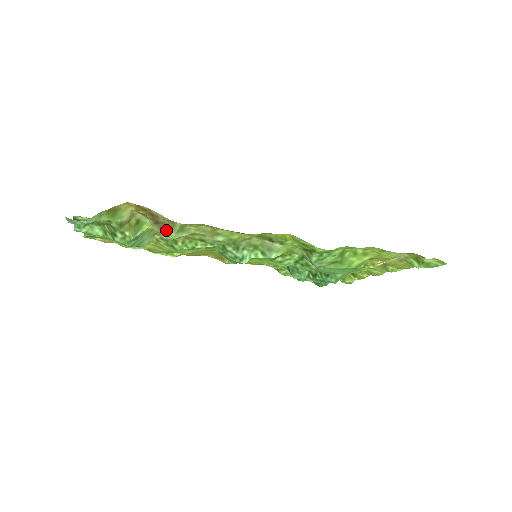
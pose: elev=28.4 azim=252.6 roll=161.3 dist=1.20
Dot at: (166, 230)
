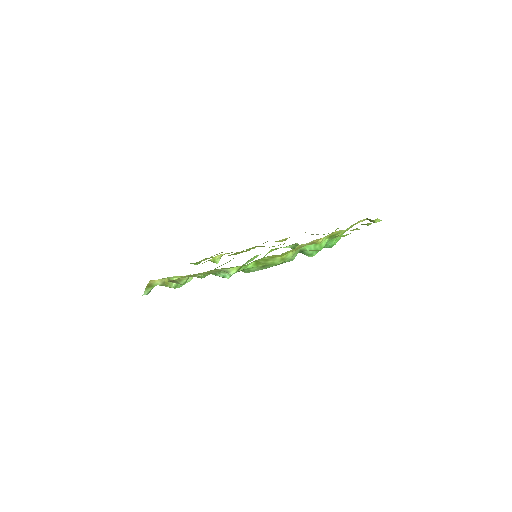
Dot at: (176, 282)
